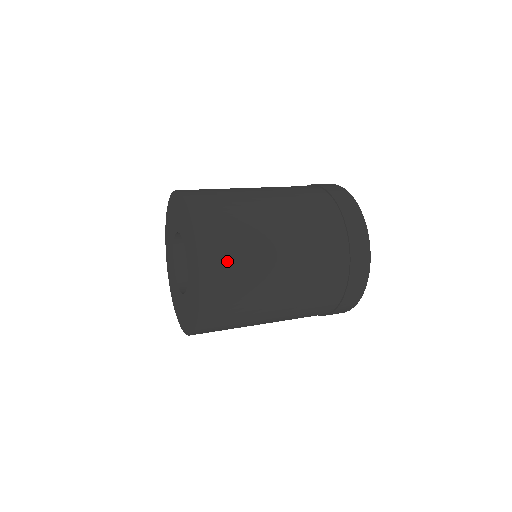
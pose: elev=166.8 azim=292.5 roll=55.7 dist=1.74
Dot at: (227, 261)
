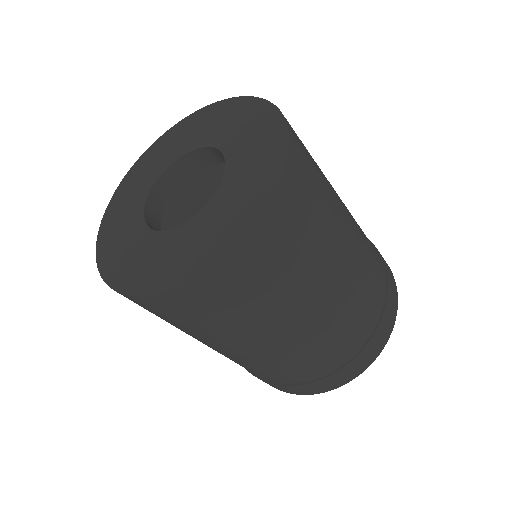
Dot at: (311, 181)
